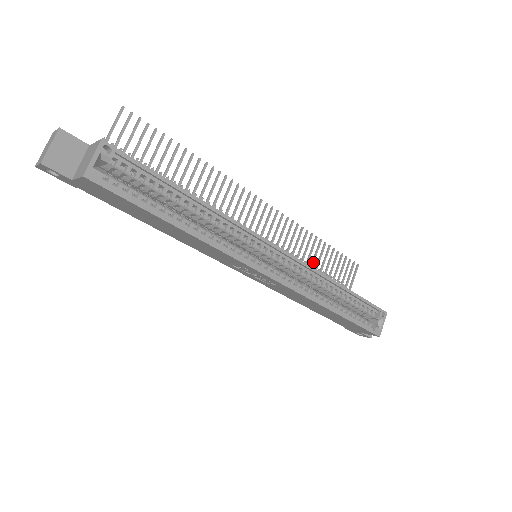
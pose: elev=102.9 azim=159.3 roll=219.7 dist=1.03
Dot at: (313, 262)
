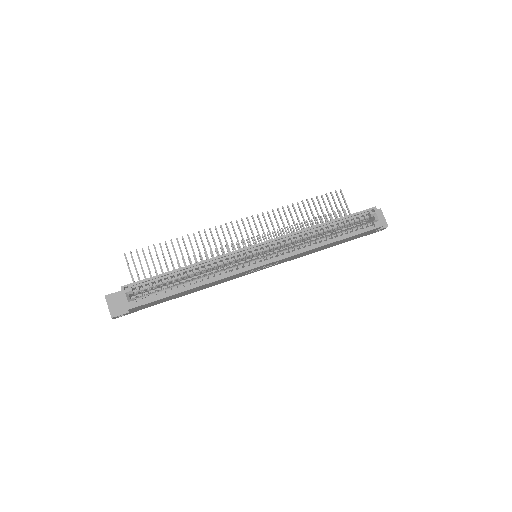
Dot at: (304, 220)
